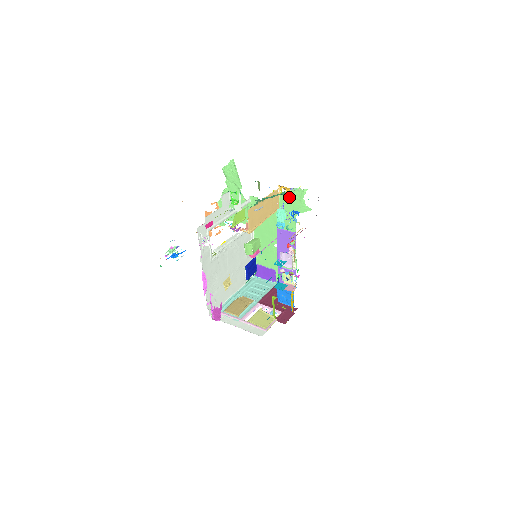
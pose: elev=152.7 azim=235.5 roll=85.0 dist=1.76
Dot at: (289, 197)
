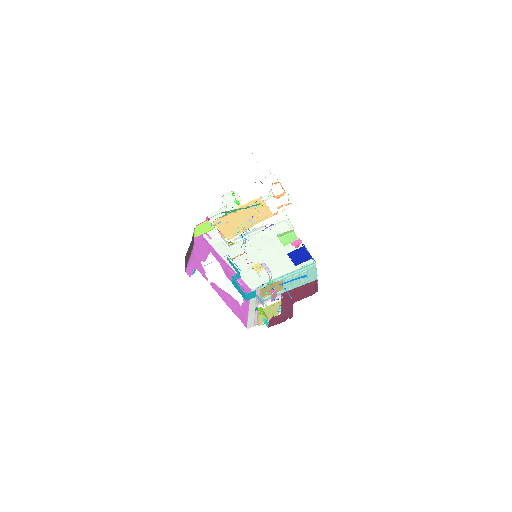
Dot at: occluded
